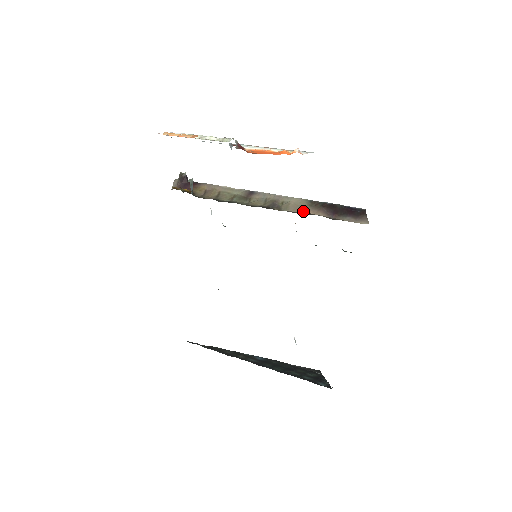
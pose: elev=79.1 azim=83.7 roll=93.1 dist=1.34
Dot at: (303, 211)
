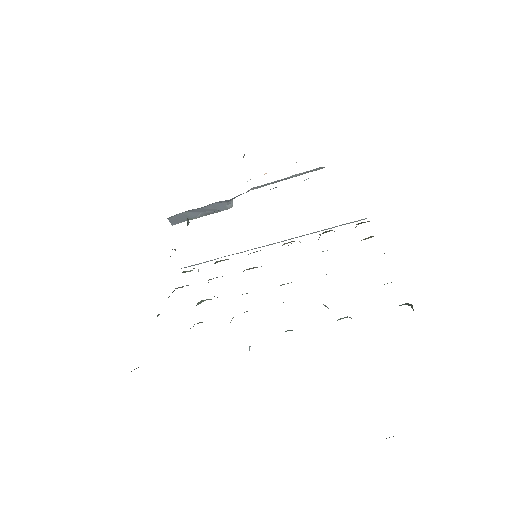
Dot at: occluded
